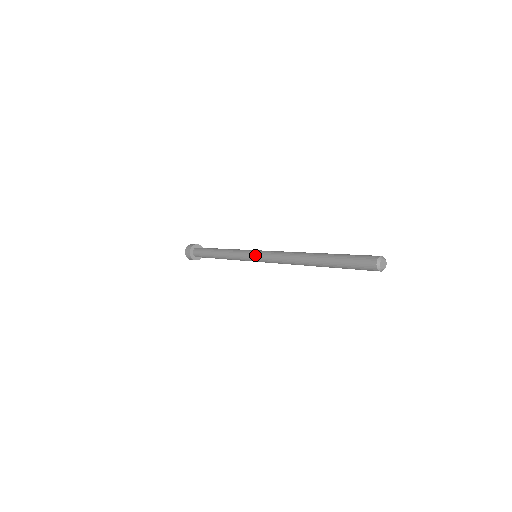
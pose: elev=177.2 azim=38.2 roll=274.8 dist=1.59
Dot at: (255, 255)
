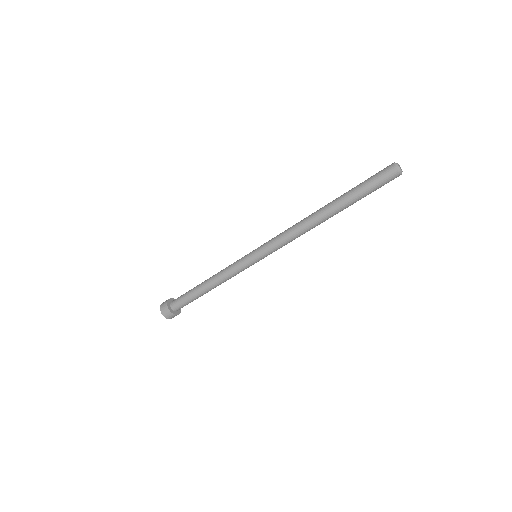
Dot at: (257, 248)
